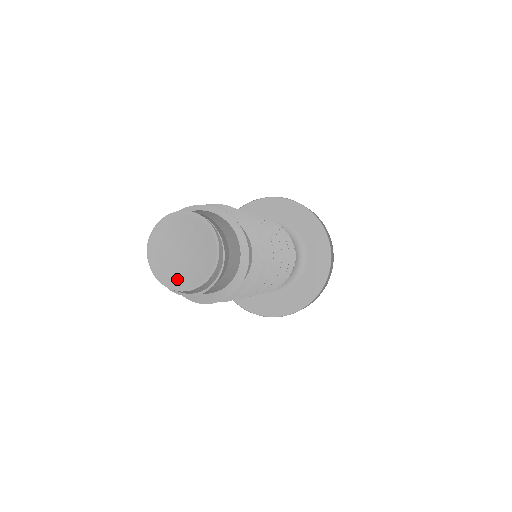
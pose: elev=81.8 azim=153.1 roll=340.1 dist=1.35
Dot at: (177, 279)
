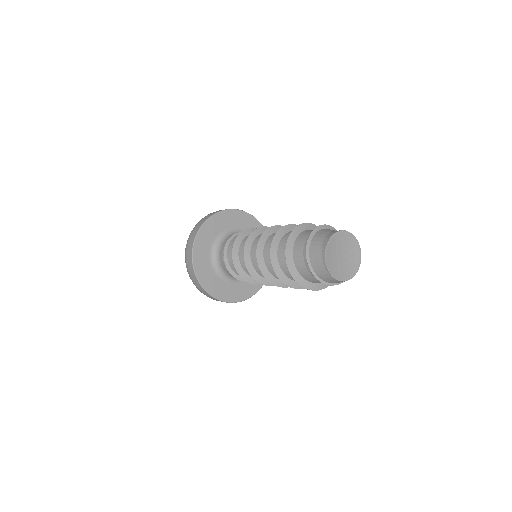
Dot at: (348, 273)
